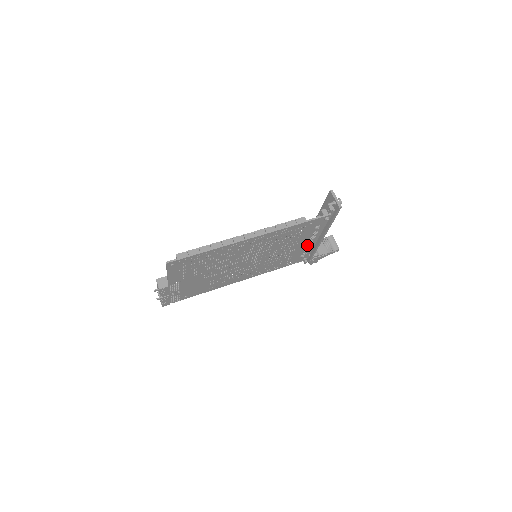
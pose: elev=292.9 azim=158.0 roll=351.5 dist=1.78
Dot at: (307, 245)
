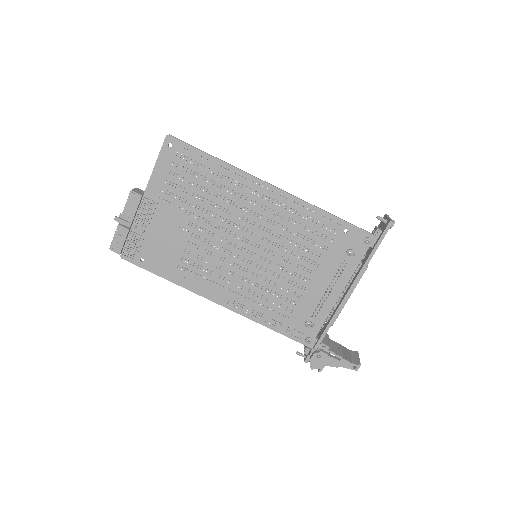
Dot at: (324, 294)
